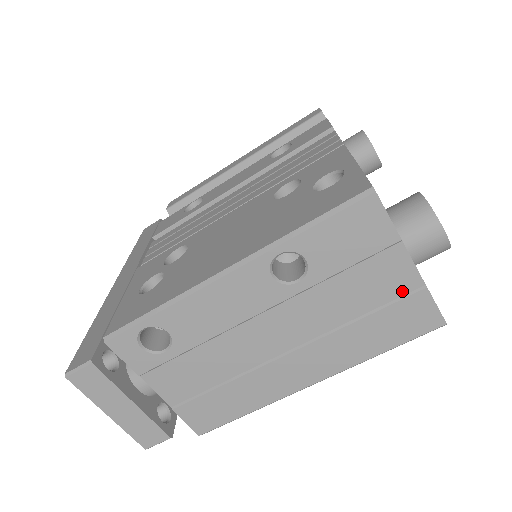
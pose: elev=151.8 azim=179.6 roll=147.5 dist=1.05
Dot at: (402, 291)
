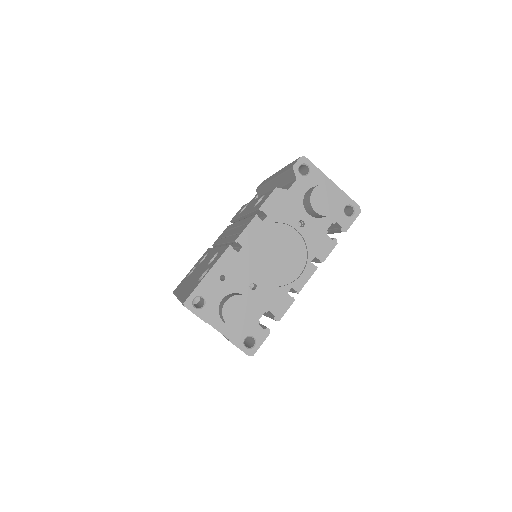
Dot at: occluded
